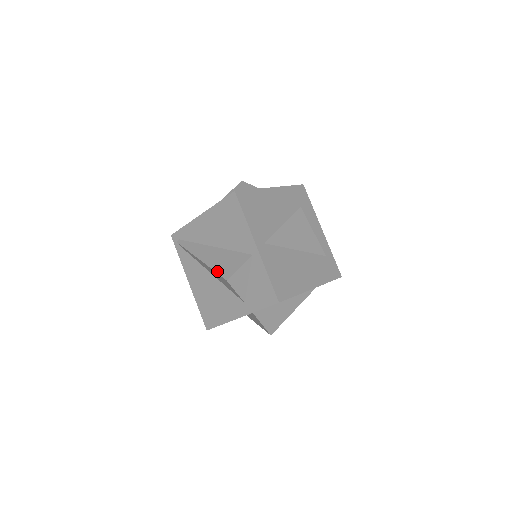
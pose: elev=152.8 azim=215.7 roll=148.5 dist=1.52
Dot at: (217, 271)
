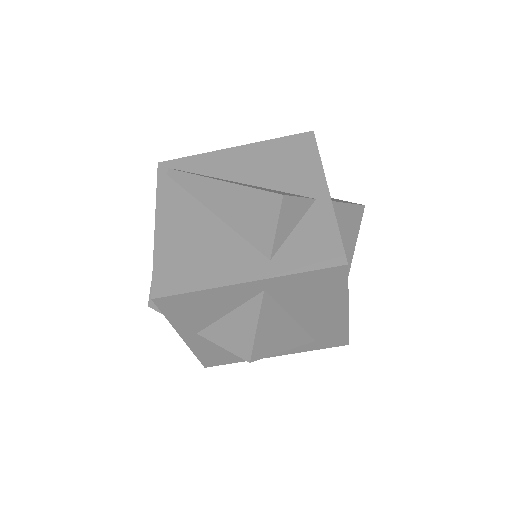
Dot at: occluded
